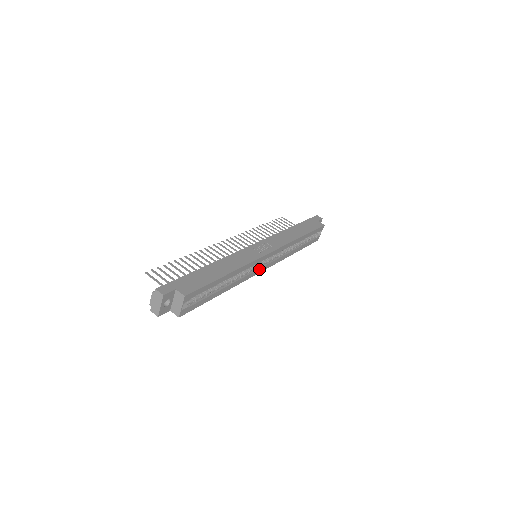
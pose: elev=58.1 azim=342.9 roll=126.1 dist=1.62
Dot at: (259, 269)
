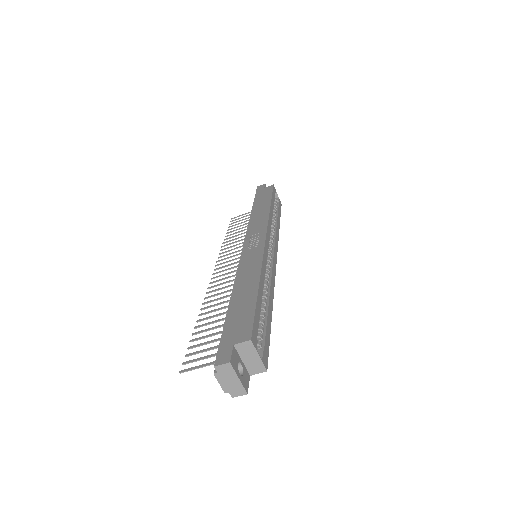
Dot at: (273, 262)
